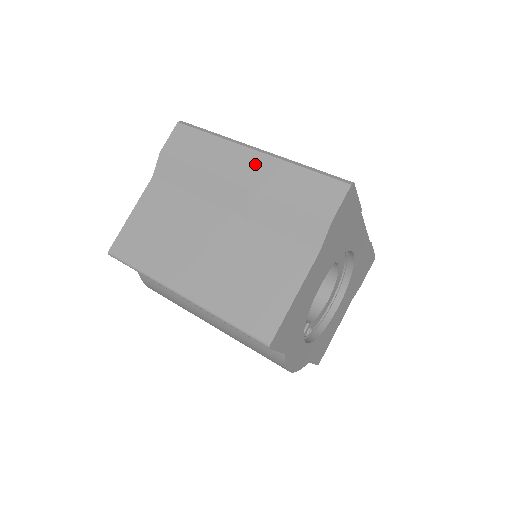
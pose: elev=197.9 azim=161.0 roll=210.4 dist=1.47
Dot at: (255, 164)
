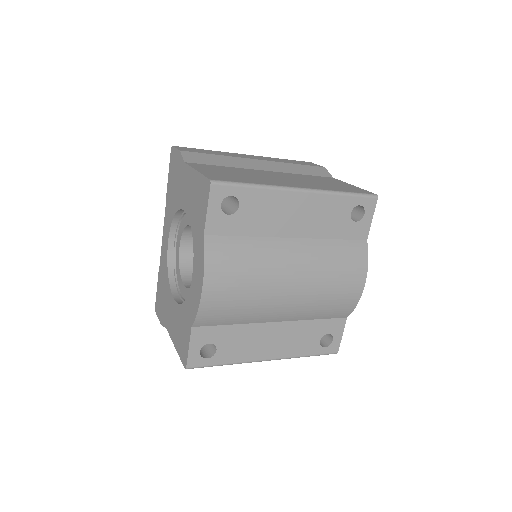
Dot at: (255, 157)
